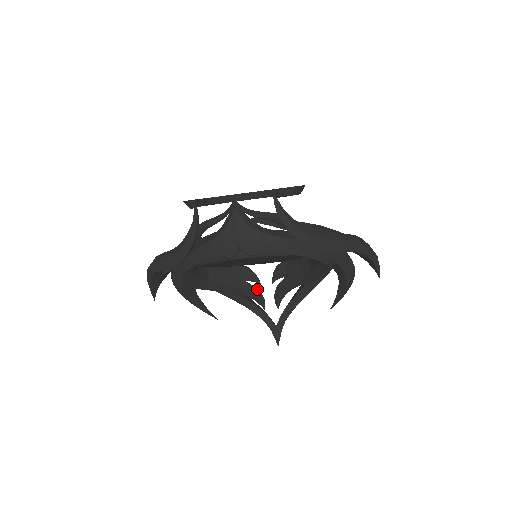
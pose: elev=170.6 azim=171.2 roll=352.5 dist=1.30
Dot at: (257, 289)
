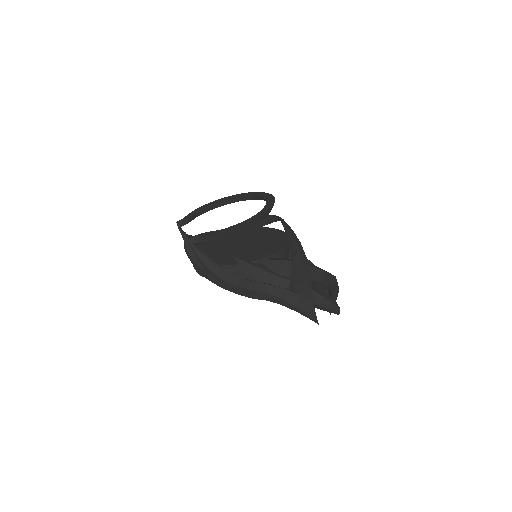
Dot at: occluded
